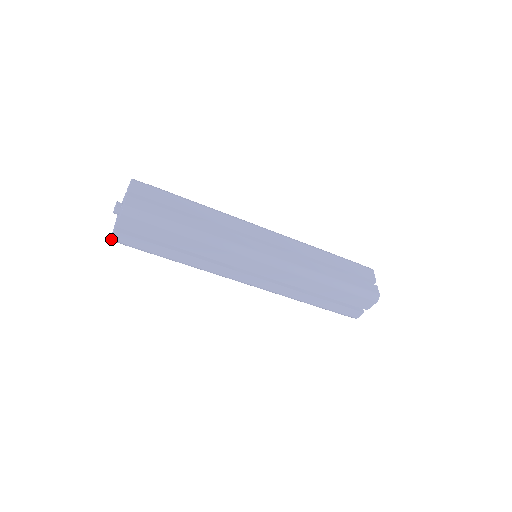
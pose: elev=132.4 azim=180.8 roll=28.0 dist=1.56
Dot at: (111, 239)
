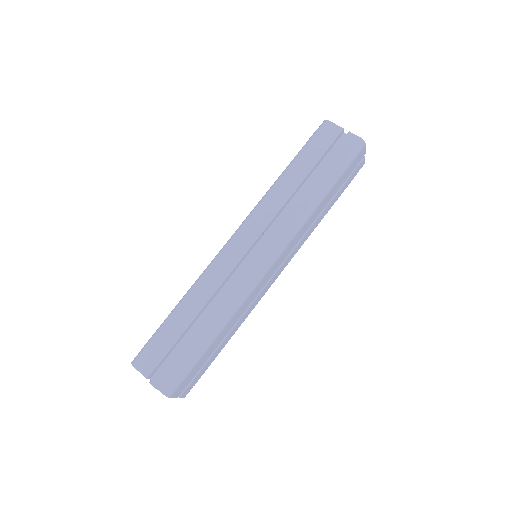
Dot at: occluded
